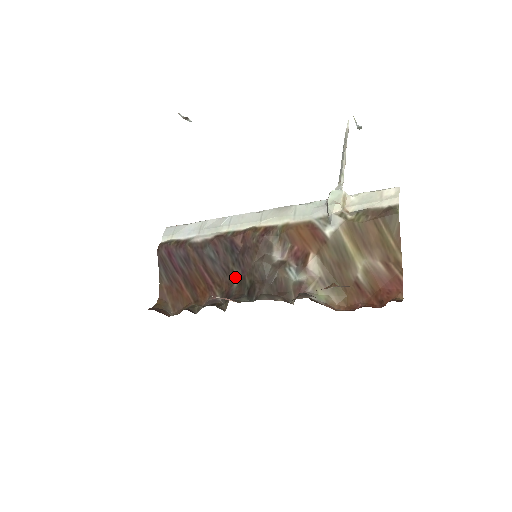
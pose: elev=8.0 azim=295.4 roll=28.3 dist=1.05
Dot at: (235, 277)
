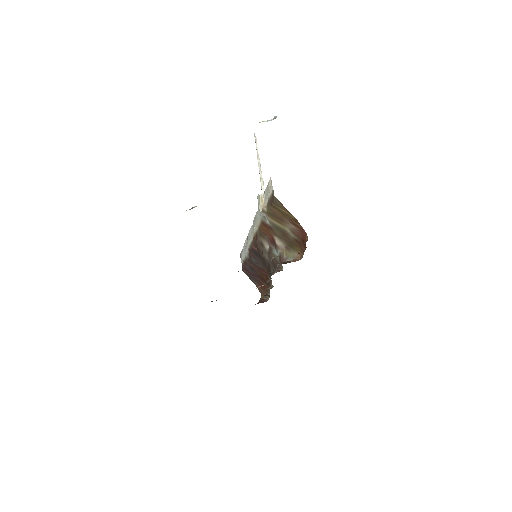
Dot at: (267, 267)
